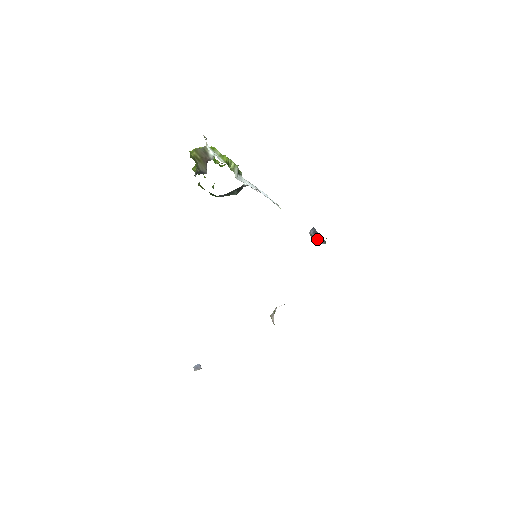
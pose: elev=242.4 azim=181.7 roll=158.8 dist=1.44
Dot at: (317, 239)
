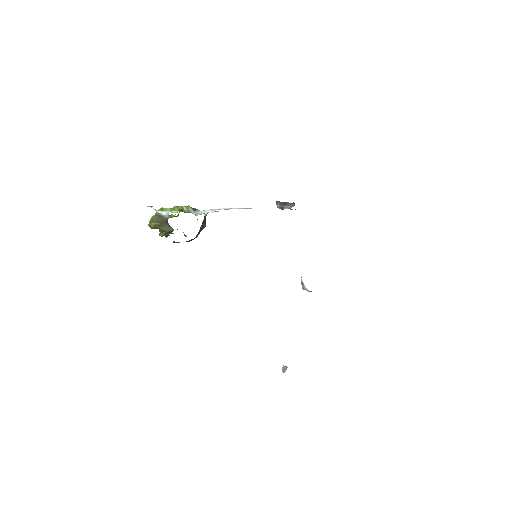
Dot at: (287, 207)
